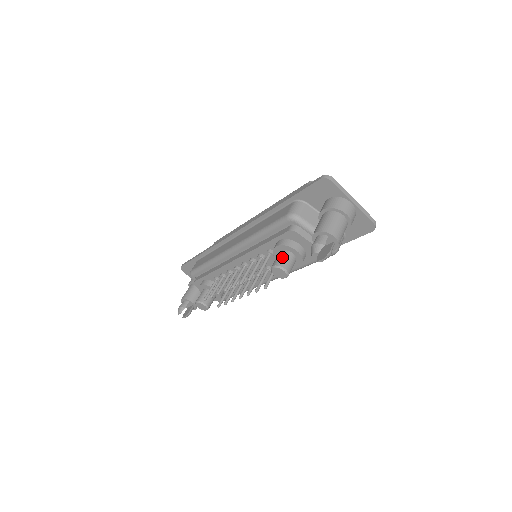
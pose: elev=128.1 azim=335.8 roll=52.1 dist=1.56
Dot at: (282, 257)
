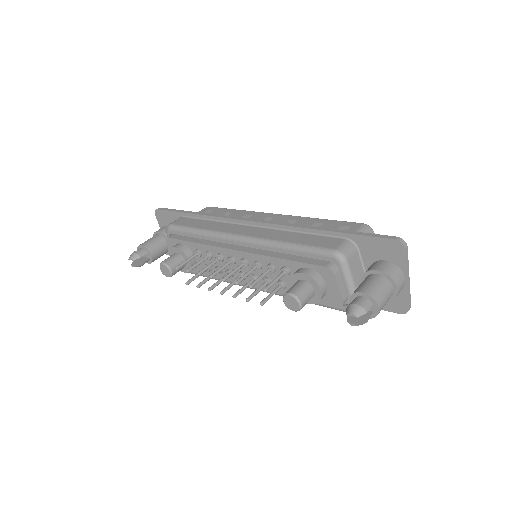
Dot at: (304, 289)
